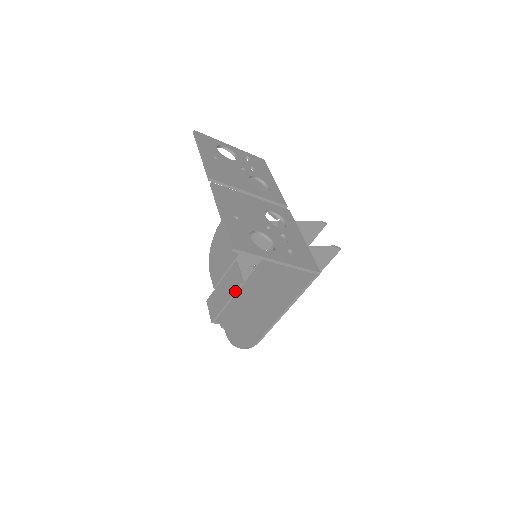
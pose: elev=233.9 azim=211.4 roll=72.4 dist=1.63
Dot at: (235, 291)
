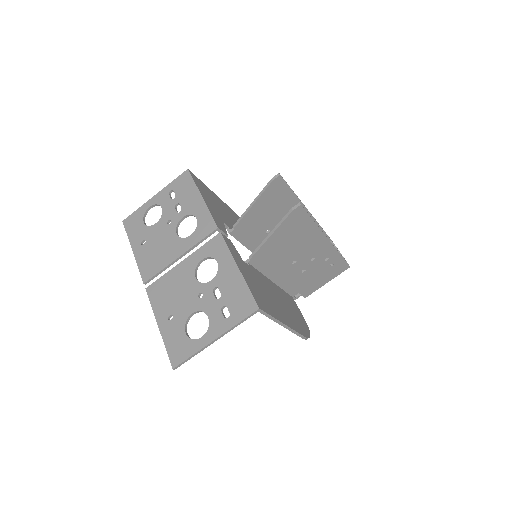
Dot at: occluded
